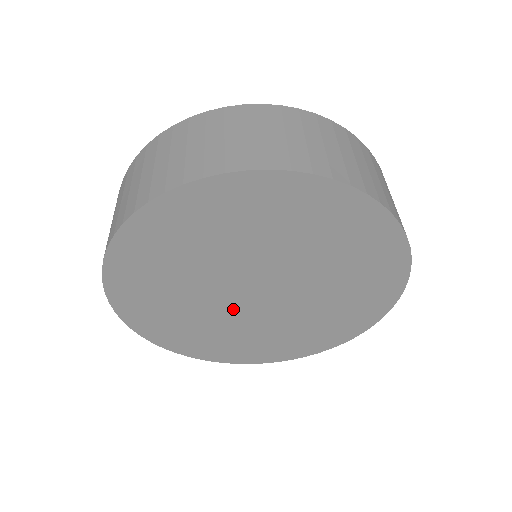
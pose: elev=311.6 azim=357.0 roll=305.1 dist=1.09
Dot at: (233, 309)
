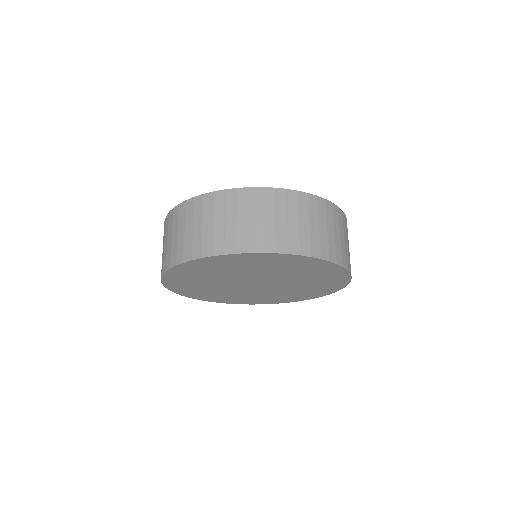
Dot at: (238, 288)
